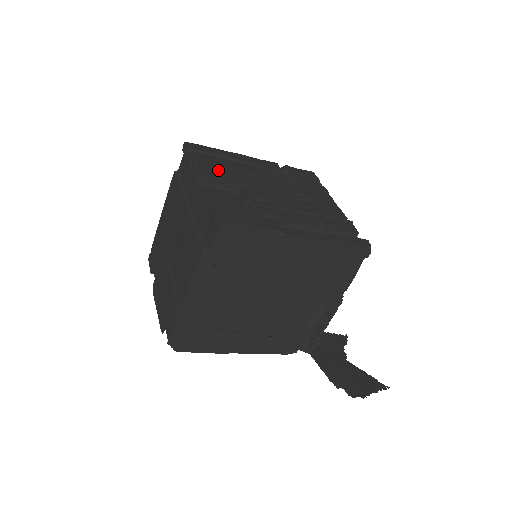
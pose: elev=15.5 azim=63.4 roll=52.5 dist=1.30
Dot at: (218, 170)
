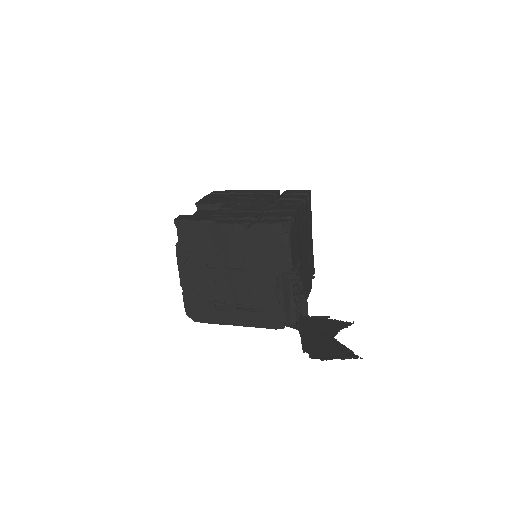
Dot at: (214, 200)
